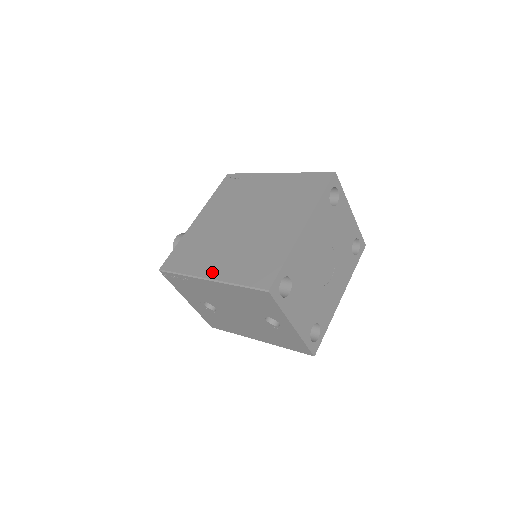
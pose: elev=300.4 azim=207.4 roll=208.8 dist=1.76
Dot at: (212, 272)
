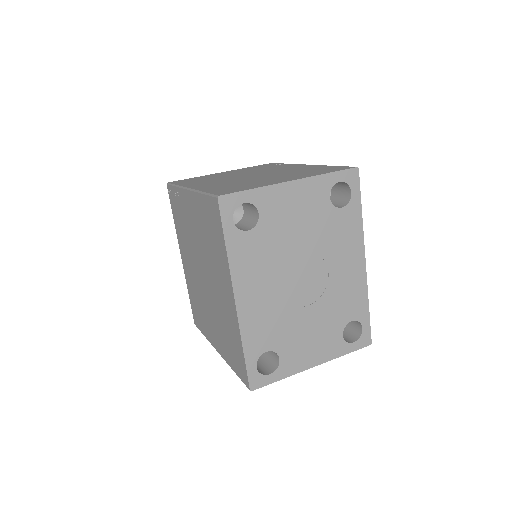
Dot at: (216, 345)
